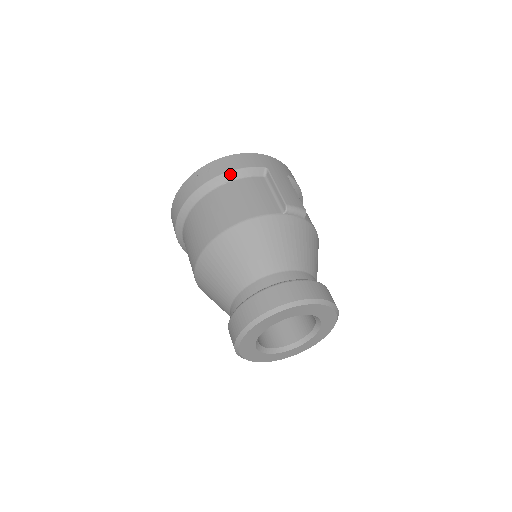
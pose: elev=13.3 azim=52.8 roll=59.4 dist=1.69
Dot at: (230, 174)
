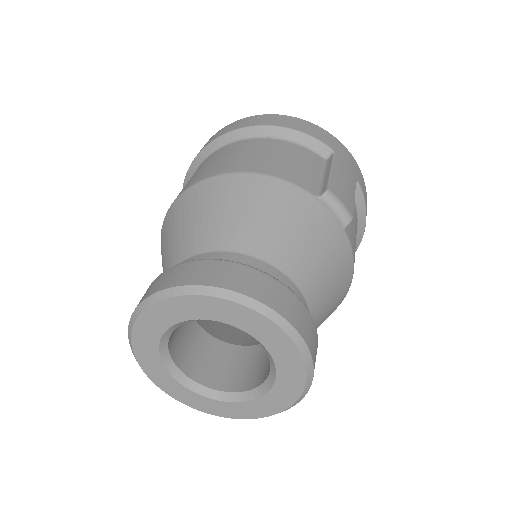
Dot at: (283, 130)
